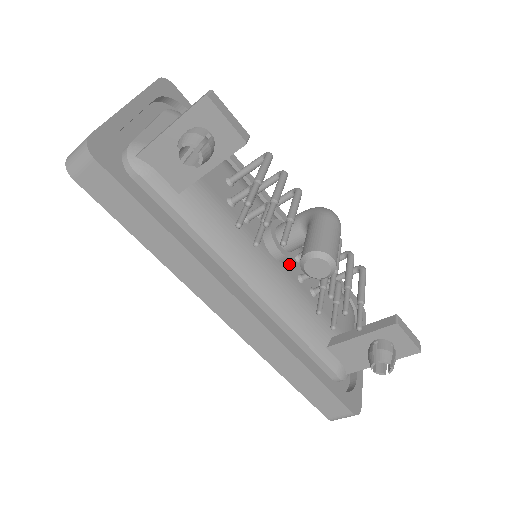
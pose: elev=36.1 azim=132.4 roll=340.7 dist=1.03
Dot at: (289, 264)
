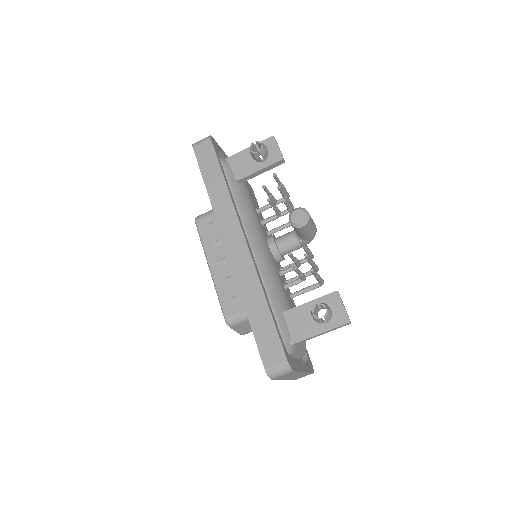
Dot at: (276, 262)
